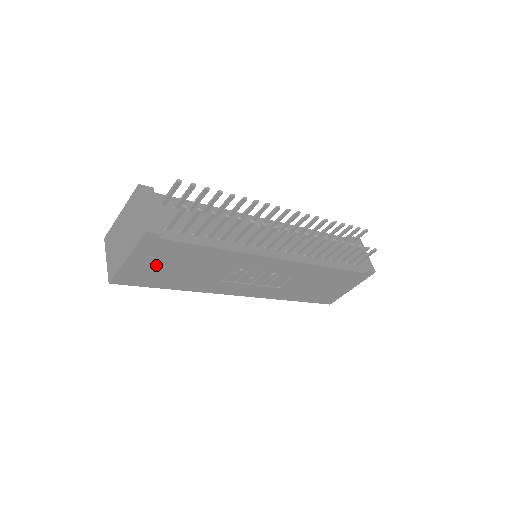
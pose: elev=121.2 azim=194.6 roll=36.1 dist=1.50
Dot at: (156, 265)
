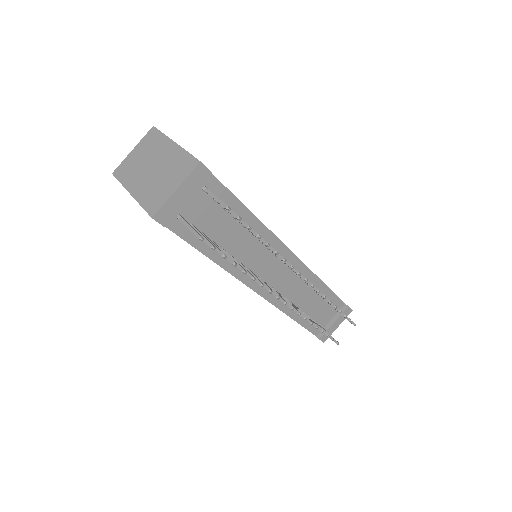
Dot at: occluded
